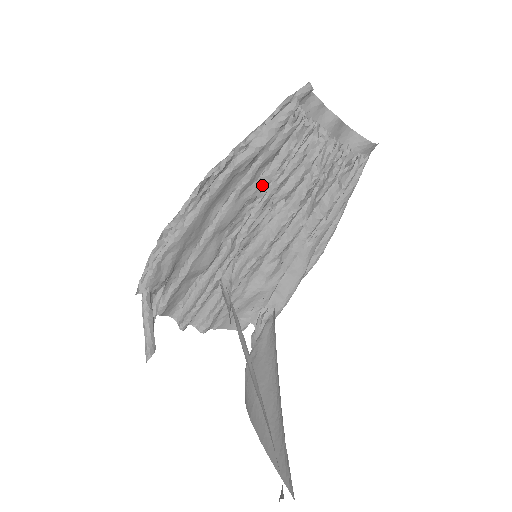
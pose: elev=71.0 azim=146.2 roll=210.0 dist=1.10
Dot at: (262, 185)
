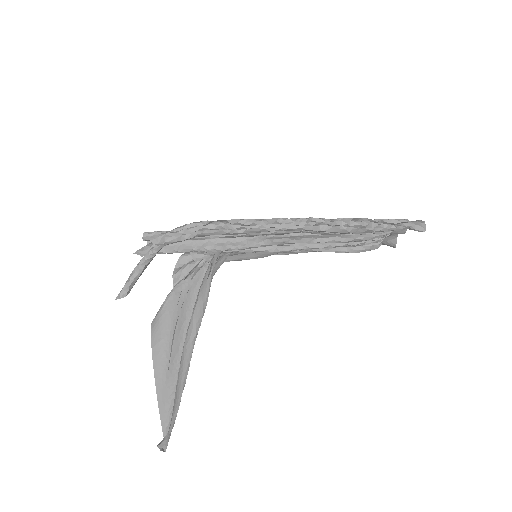
Dot at: (317, 233)
